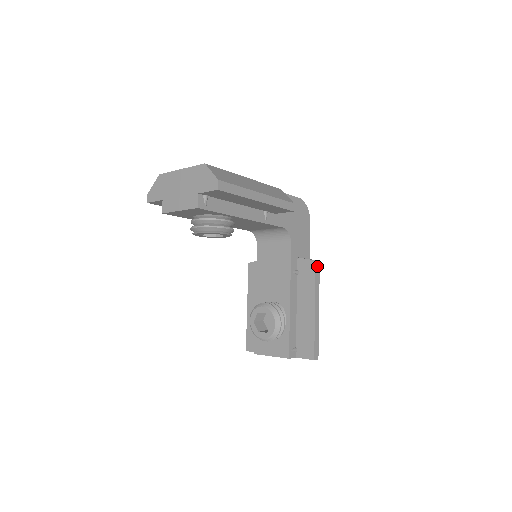
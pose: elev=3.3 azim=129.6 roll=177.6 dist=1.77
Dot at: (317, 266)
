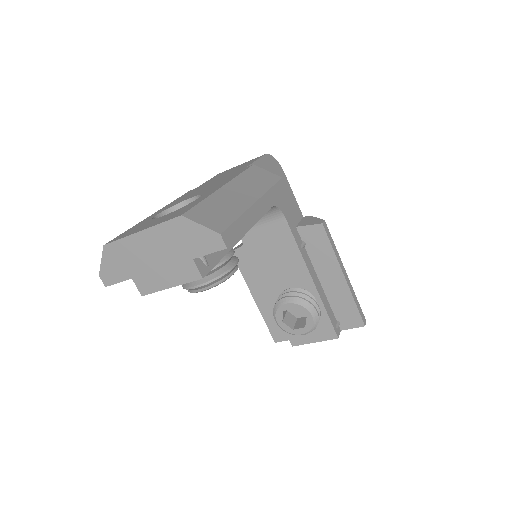
Dot at: (325, 228)
